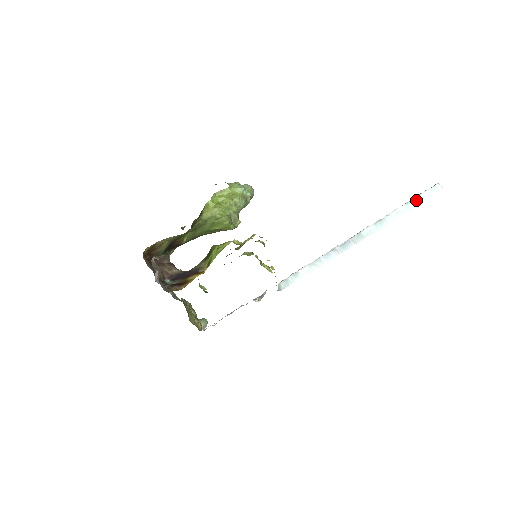
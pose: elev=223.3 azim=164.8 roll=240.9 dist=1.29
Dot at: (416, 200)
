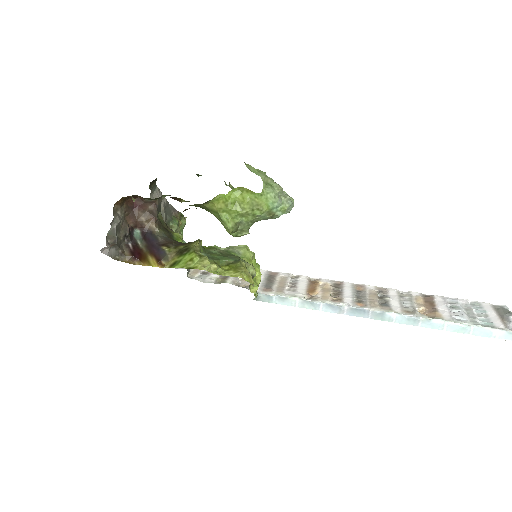
Dot at: (479, 330)
